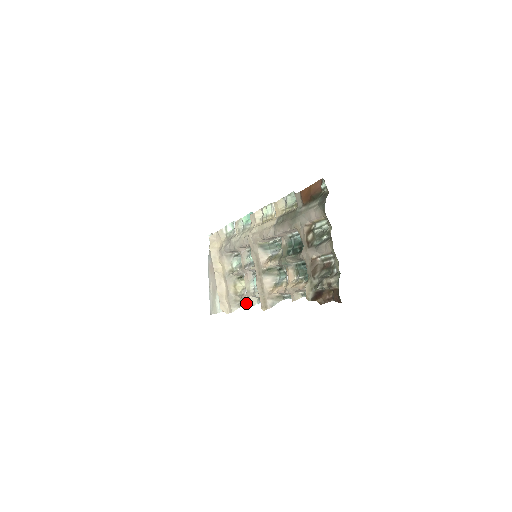
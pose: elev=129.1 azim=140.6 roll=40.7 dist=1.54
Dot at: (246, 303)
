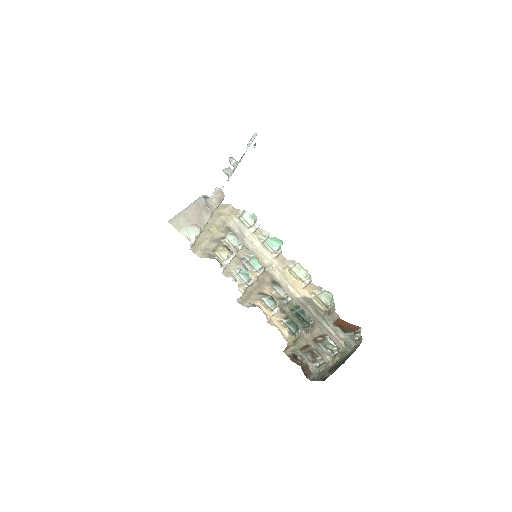
Dot at: (218, 261)
